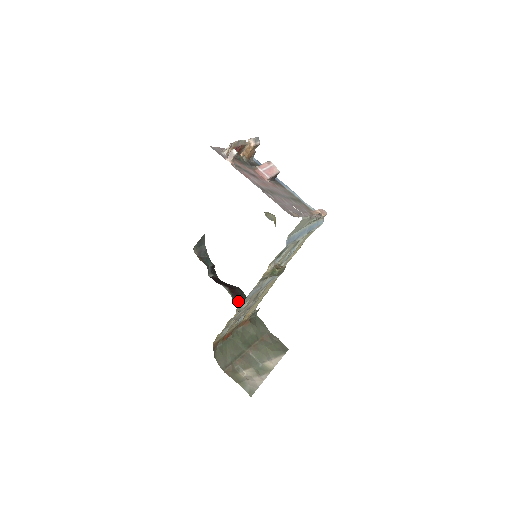
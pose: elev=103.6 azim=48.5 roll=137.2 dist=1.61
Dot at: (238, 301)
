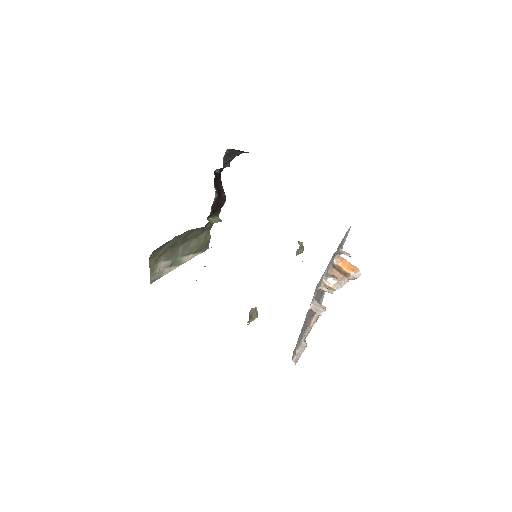
Dot at: (213, 210)
